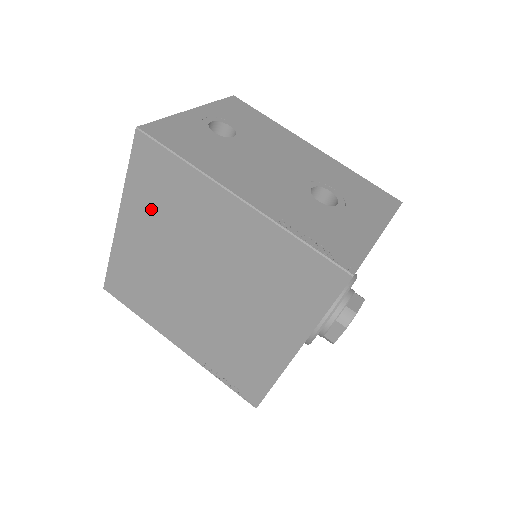
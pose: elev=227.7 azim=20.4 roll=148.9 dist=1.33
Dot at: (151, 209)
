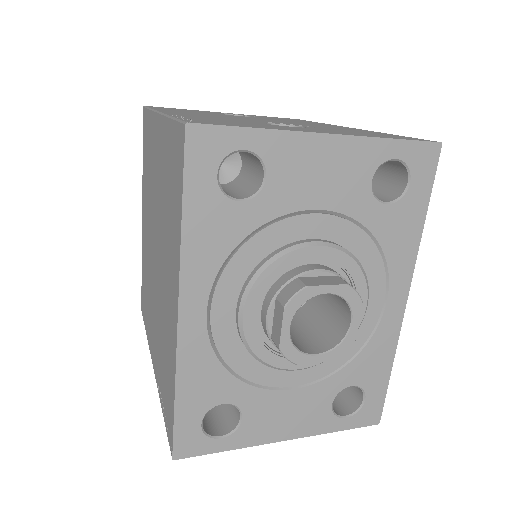
Dot at: (146, 184)
